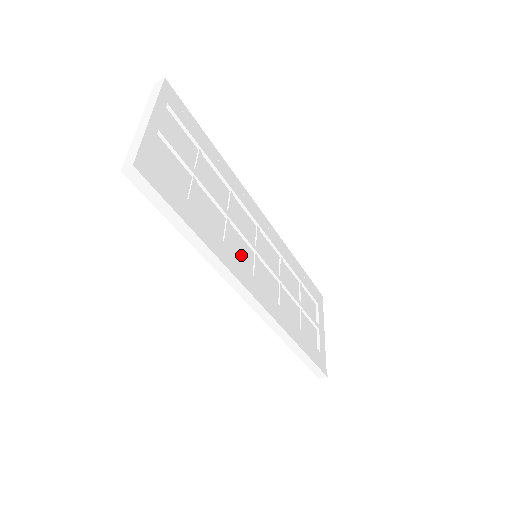
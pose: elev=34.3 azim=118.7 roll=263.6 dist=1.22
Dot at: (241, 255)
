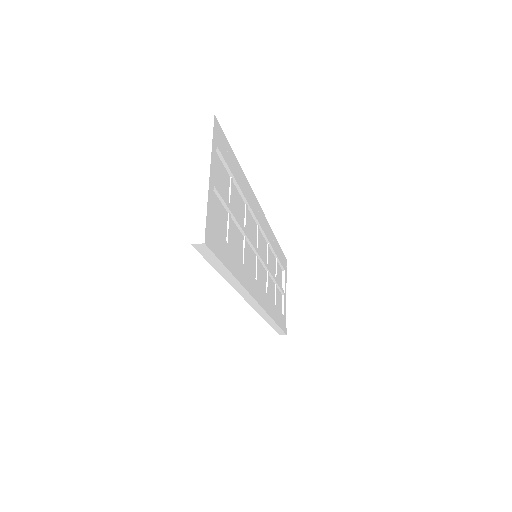
Dot at: (250, 266)
